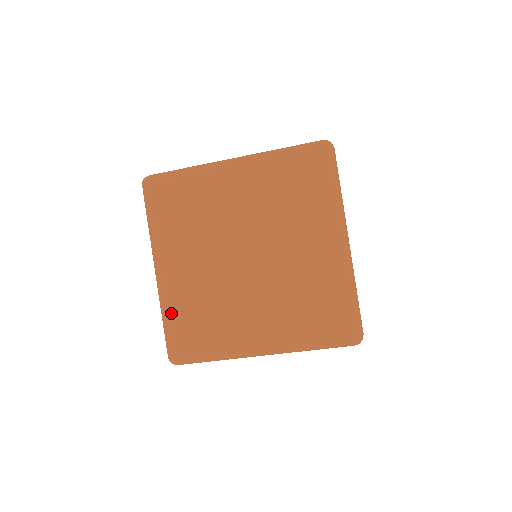
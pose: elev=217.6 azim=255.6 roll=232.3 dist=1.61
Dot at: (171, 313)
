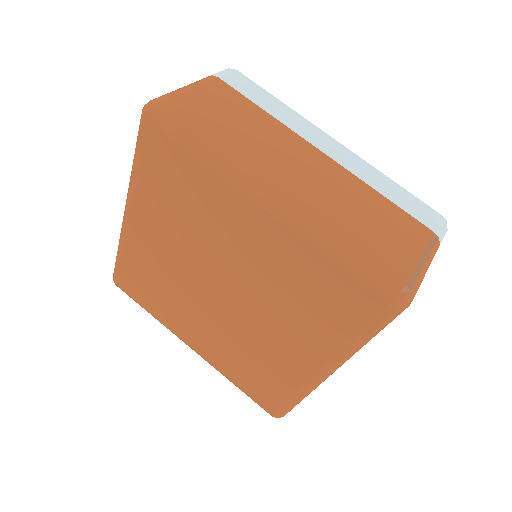
Dot at: (232, 378)
